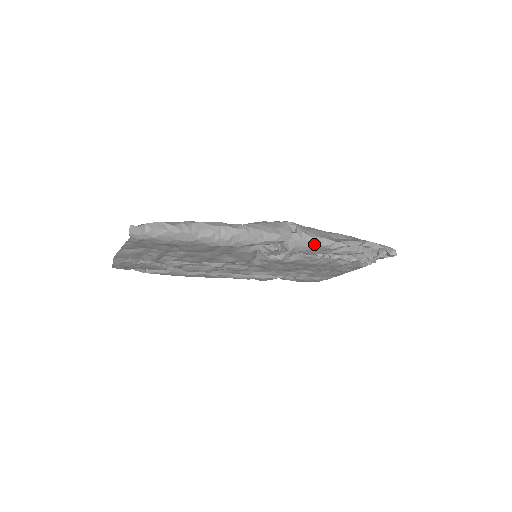
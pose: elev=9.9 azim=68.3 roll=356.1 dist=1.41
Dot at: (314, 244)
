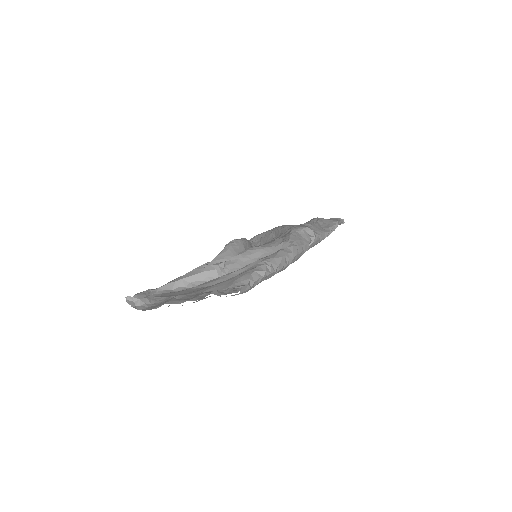
Dot at: (321, 239)
